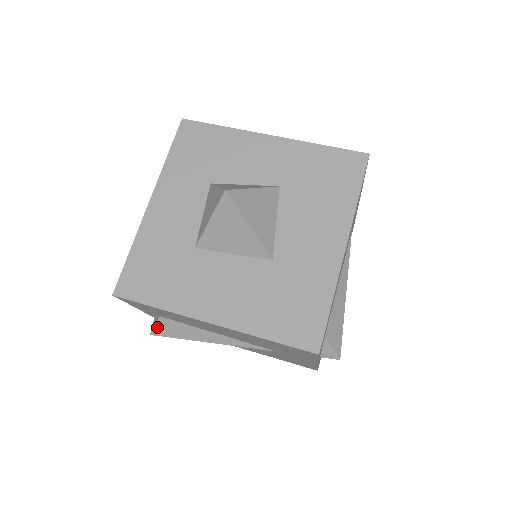
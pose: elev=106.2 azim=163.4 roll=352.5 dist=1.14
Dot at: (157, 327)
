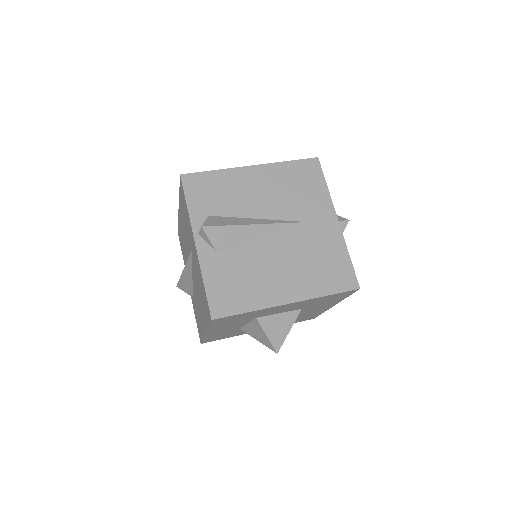
Dot at: occluded
